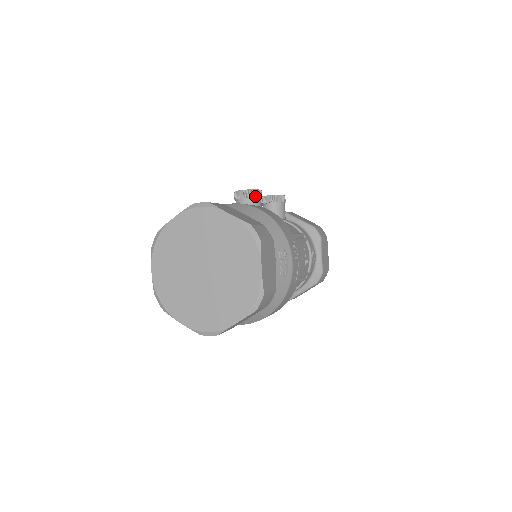
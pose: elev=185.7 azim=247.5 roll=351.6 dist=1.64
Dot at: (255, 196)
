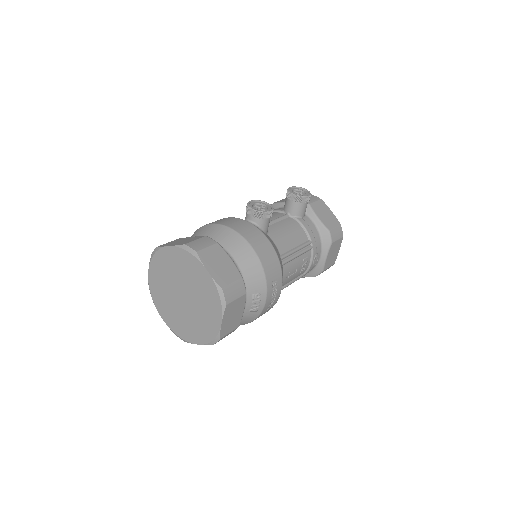
Dot at: (262, 218)
